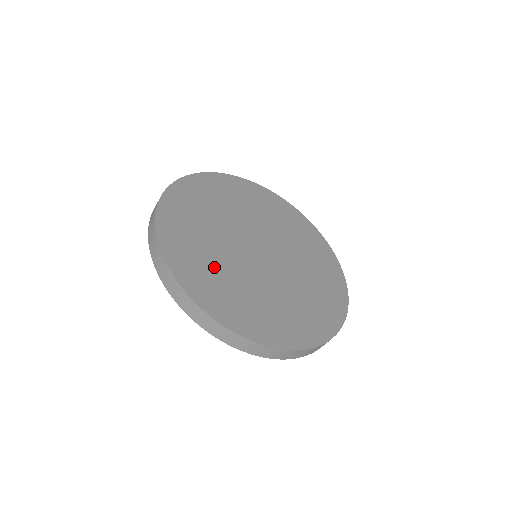
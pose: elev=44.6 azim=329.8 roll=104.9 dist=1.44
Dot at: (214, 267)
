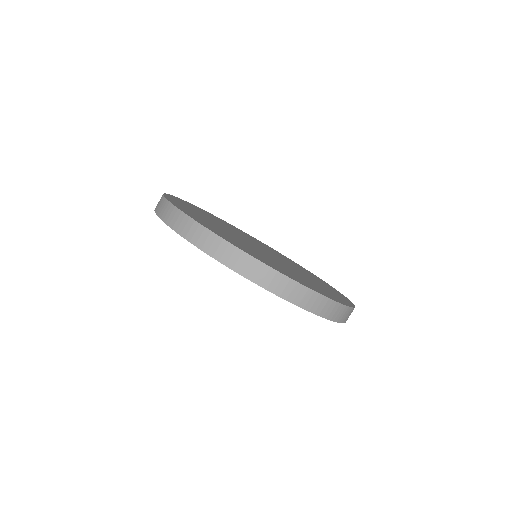
Dot at: (228, 235)
